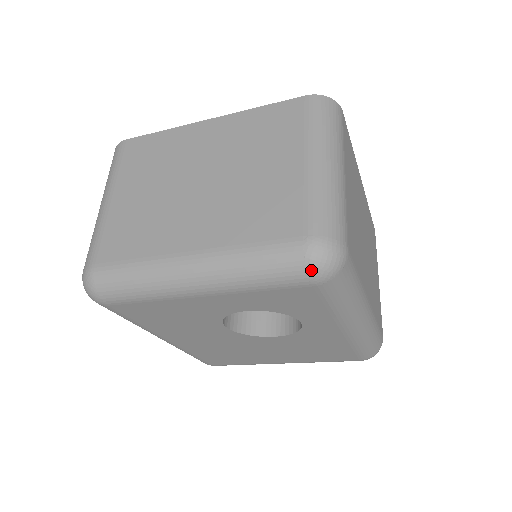
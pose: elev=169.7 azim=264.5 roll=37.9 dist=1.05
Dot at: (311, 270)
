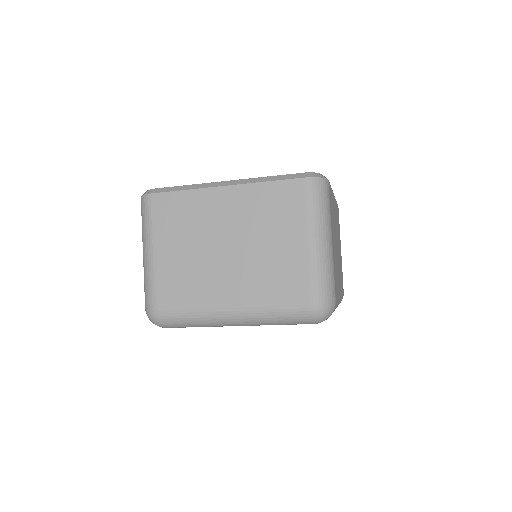
Dot at: (314, 320)
